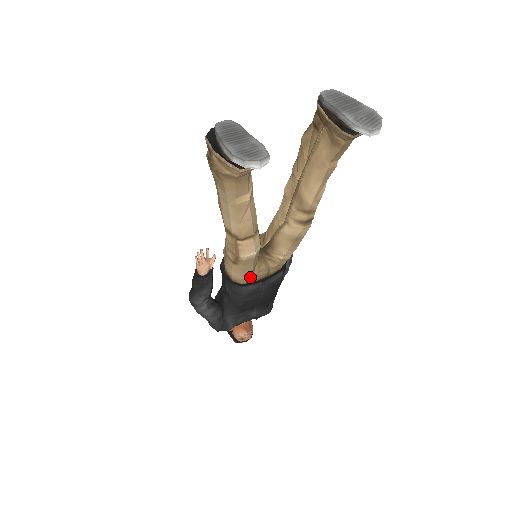
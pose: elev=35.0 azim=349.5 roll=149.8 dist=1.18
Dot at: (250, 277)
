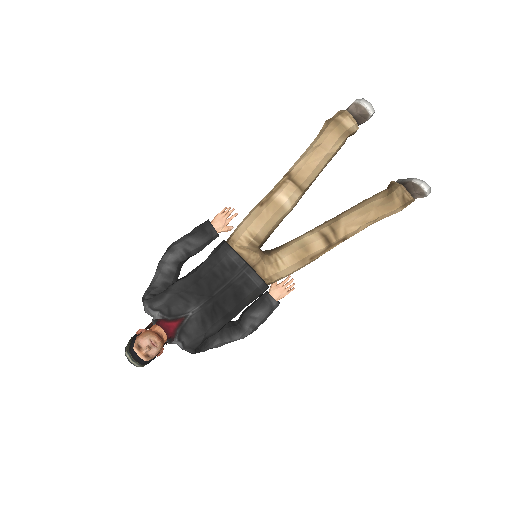
Dot at: (248, 242)
